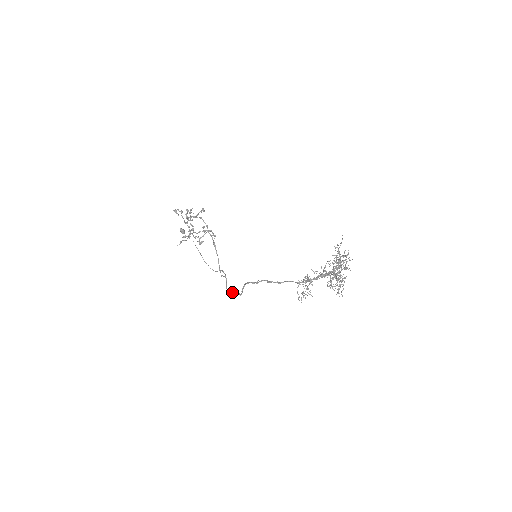
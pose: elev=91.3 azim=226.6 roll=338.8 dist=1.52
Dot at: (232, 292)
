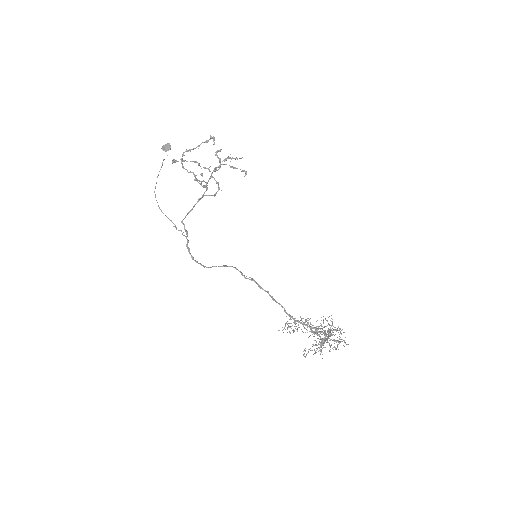
Dot at: occluded
